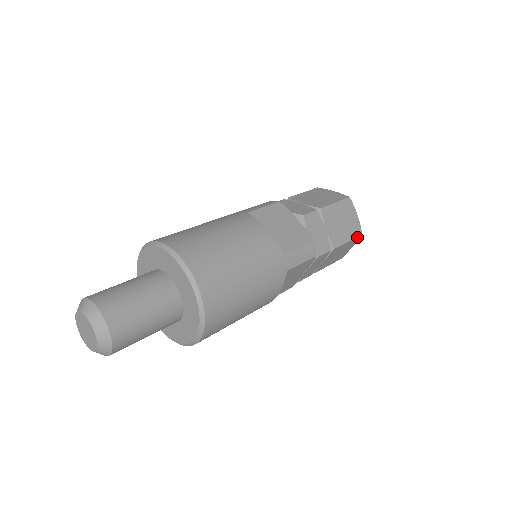
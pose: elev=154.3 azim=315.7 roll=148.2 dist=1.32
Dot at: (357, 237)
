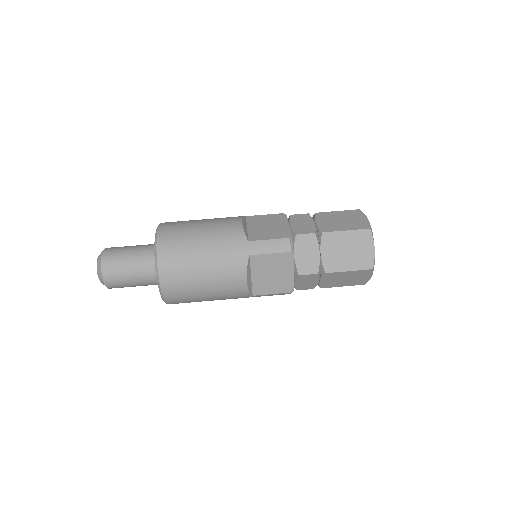
Dot at: (357, 284)
